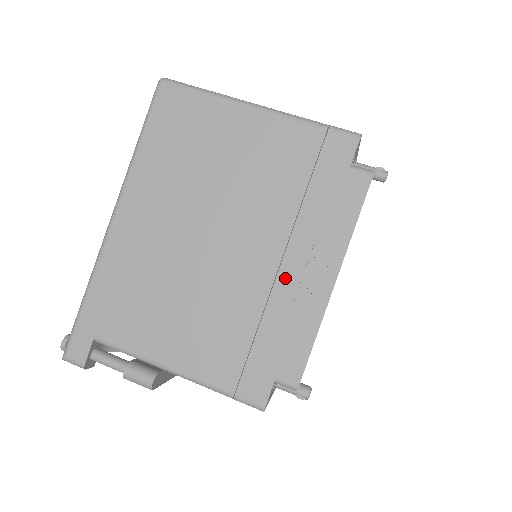
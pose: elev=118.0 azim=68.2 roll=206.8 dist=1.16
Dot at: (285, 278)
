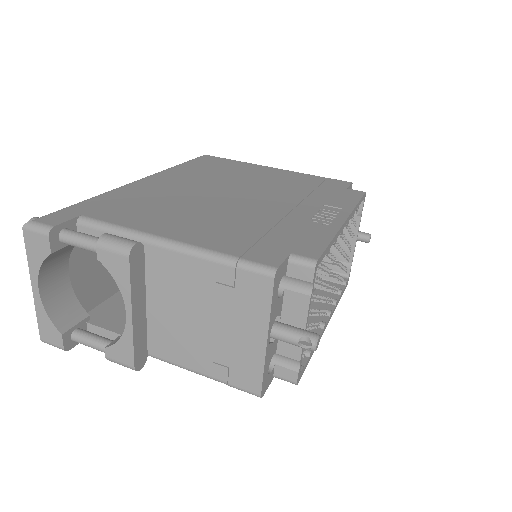
Dot at: (299, 213)
